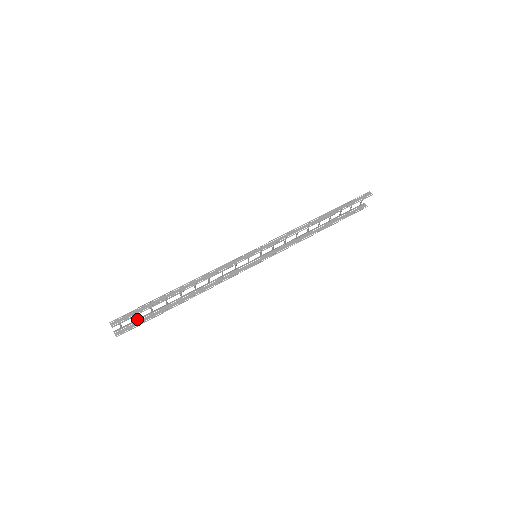
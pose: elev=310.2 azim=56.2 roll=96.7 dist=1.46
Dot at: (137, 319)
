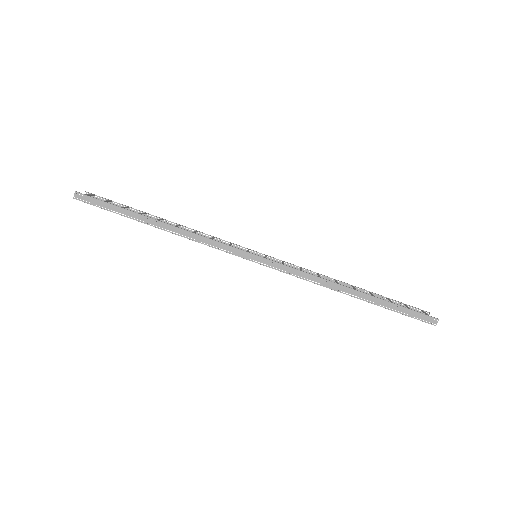
Dot at: occluded
